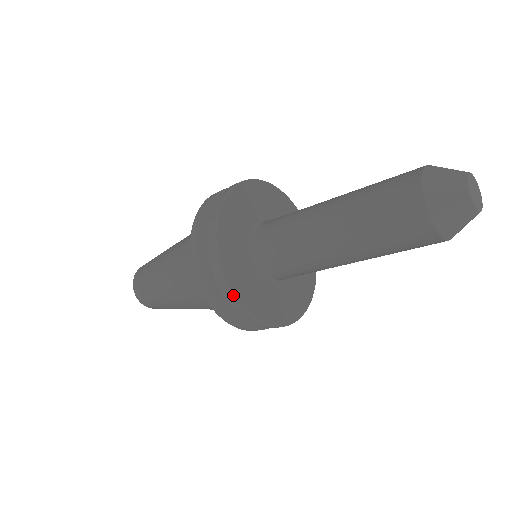
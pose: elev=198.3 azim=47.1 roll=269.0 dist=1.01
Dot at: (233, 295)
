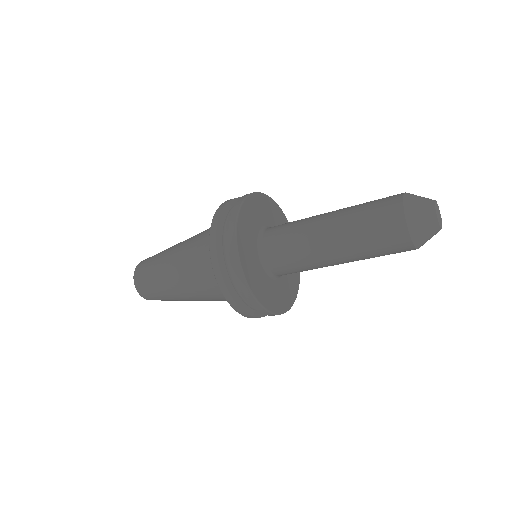
Dot at: (254, 298)
